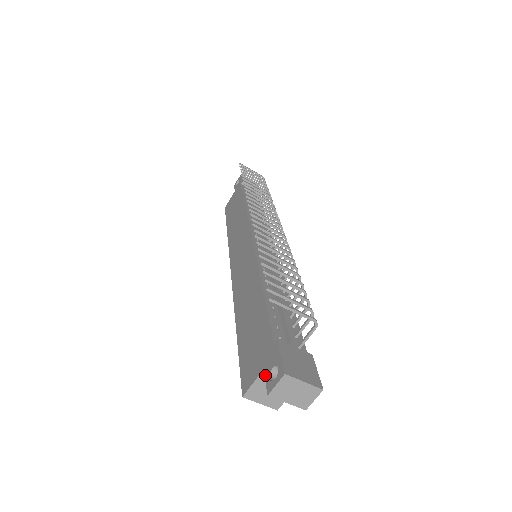
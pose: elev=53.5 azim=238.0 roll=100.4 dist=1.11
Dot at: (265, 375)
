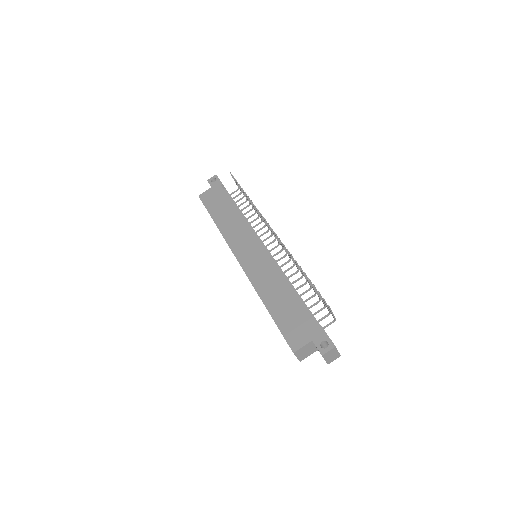
Dot at: (316, 344)
